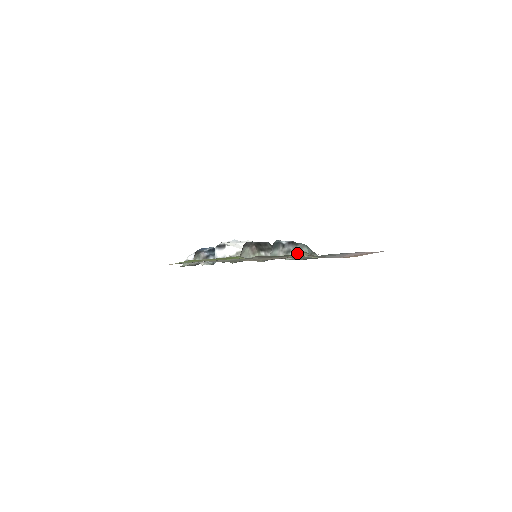
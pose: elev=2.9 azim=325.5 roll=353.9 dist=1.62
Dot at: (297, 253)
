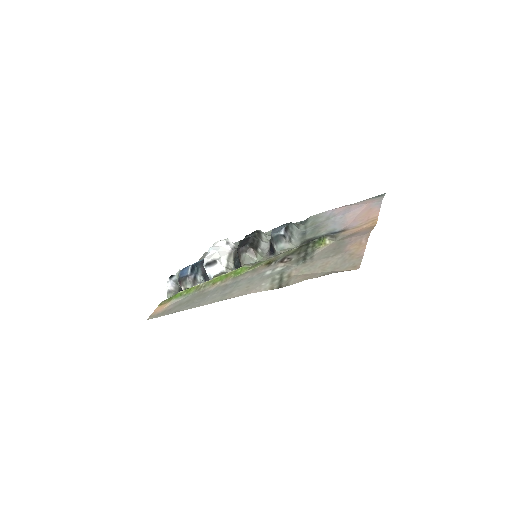
Dot at: (293, 235)
